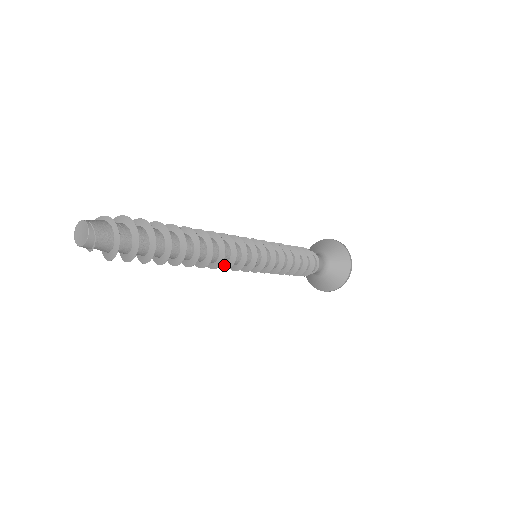
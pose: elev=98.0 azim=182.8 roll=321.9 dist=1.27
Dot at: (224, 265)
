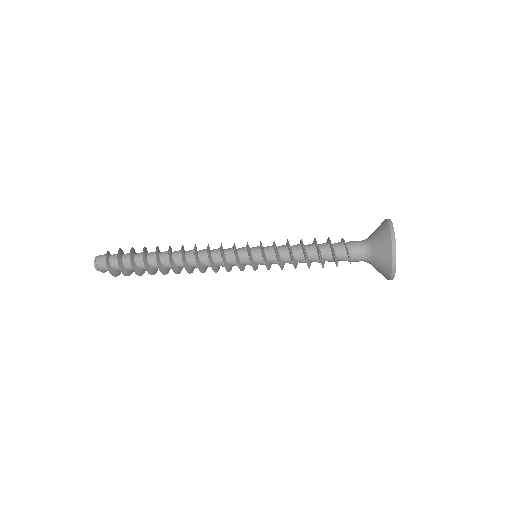
Dot at: (217, 267)
